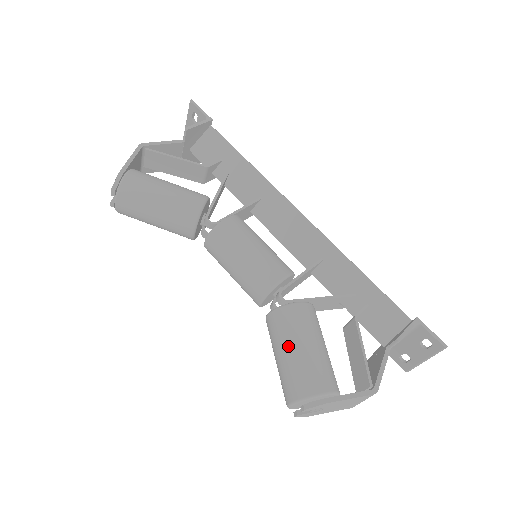
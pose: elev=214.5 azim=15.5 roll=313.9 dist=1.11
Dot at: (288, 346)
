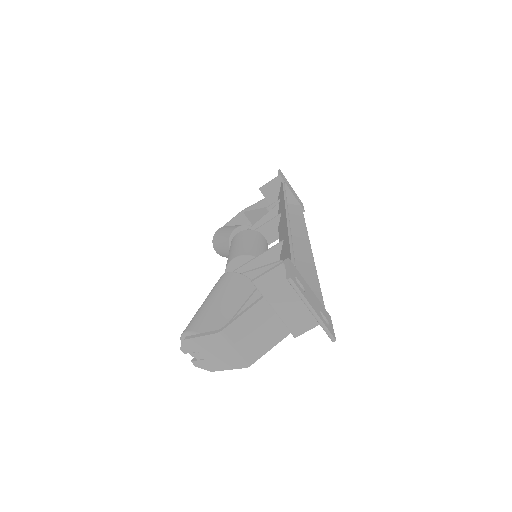
Dot at: occluded
